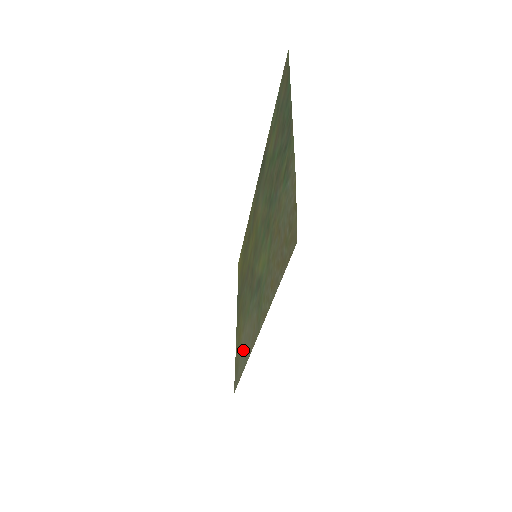
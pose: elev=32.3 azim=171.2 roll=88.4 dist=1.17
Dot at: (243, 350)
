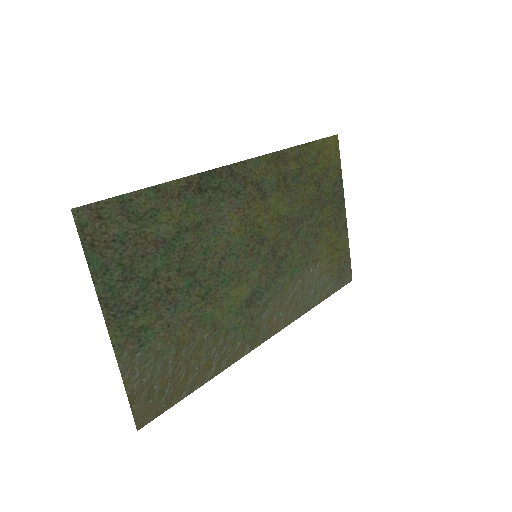
Dot at: (313, 287)
